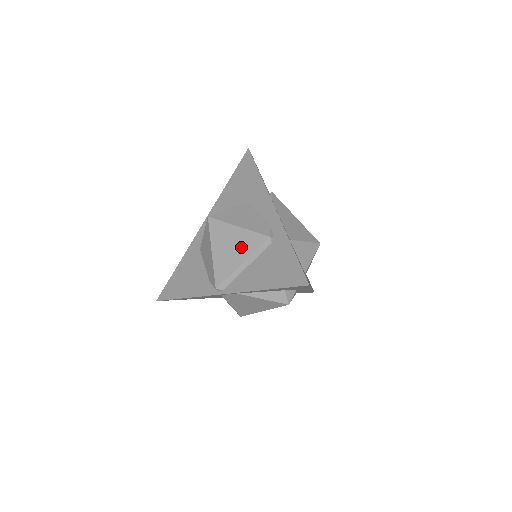
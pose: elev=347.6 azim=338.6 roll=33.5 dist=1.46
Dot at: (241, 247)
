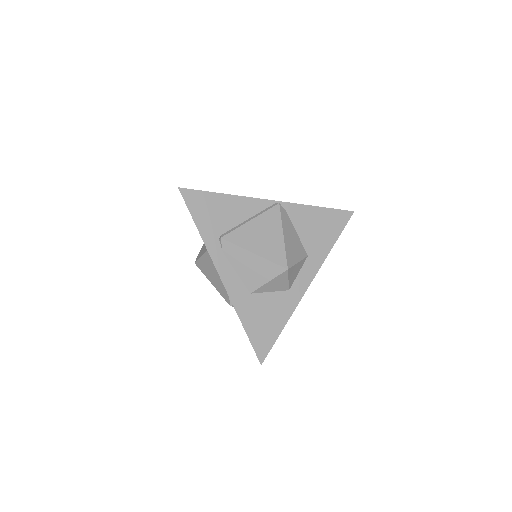
Dot at: occluded
